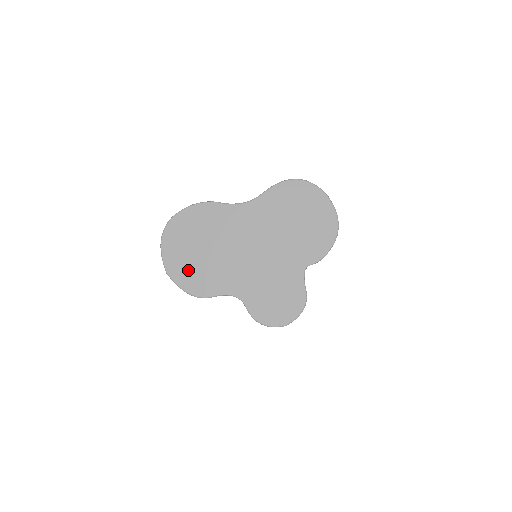
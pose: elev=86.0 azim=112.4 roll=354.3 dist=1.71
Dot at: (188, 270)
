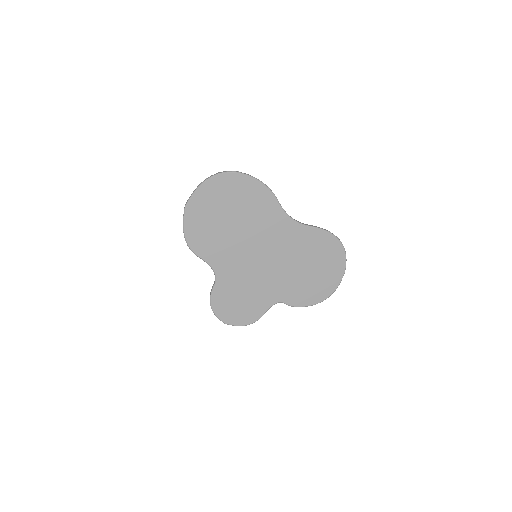
Dot at: (203, 221)
